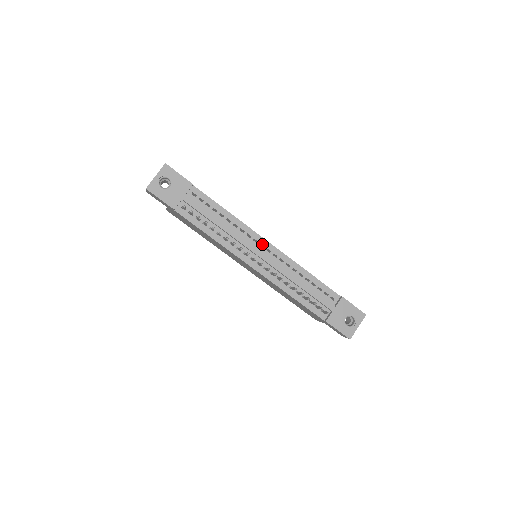
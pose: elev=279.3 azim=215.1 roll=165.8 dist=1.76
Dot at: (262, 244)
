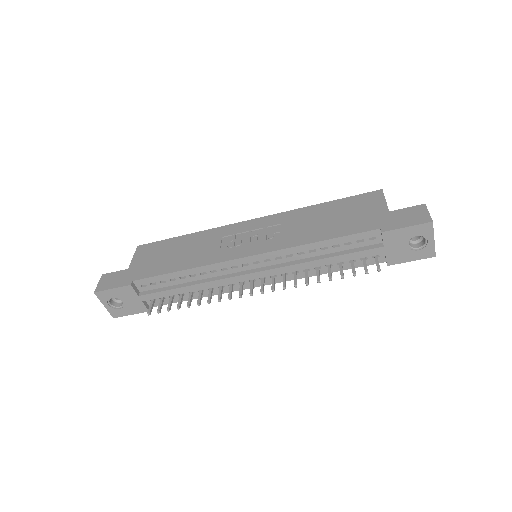
Dot at: (243, 264)
